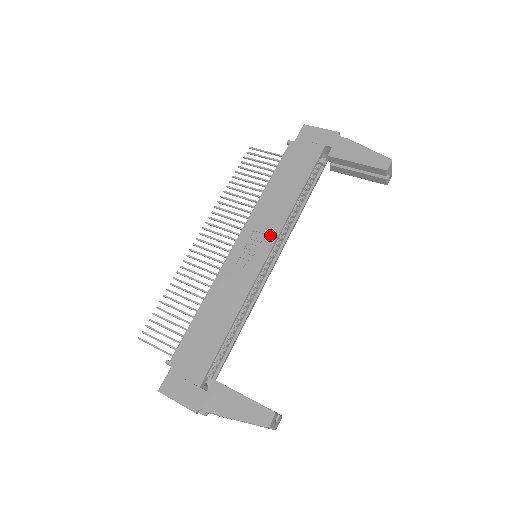
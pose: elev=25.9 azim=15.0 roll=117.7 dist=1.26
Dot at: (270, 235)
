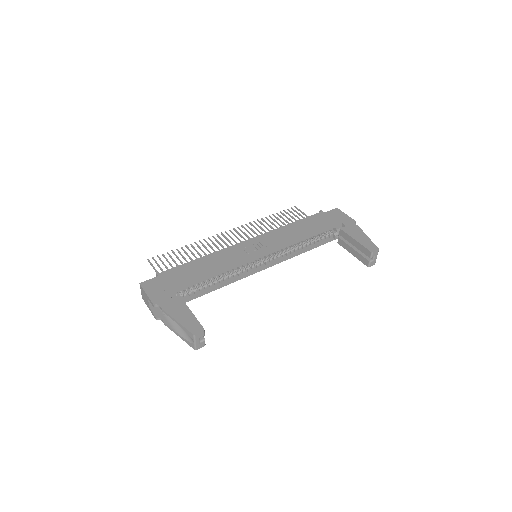
Dot at: (273, 246)
